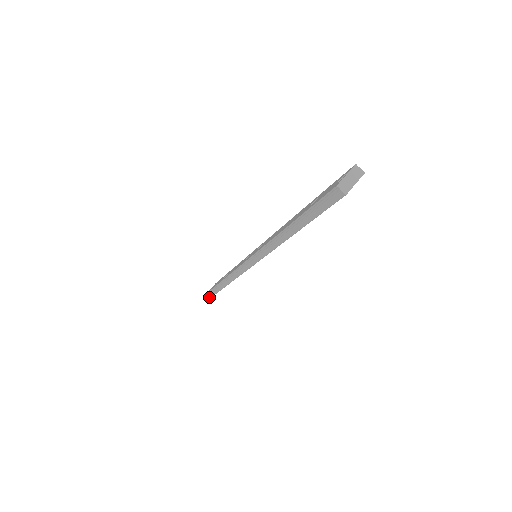
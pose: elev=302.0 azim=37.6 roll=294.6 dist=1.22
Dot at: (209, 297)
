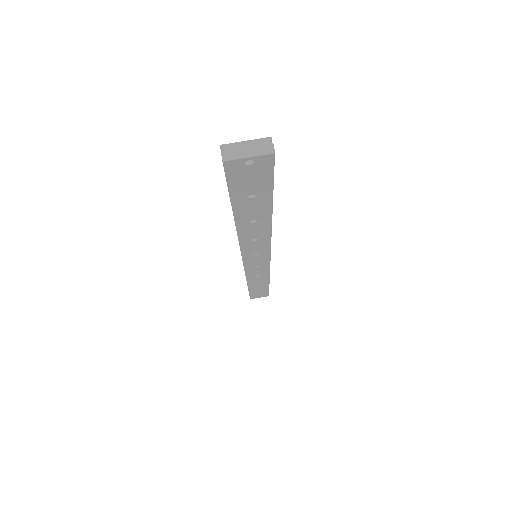
Dot at: occluded
